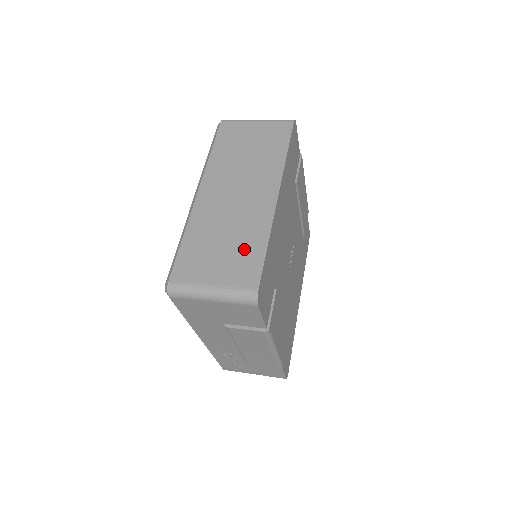
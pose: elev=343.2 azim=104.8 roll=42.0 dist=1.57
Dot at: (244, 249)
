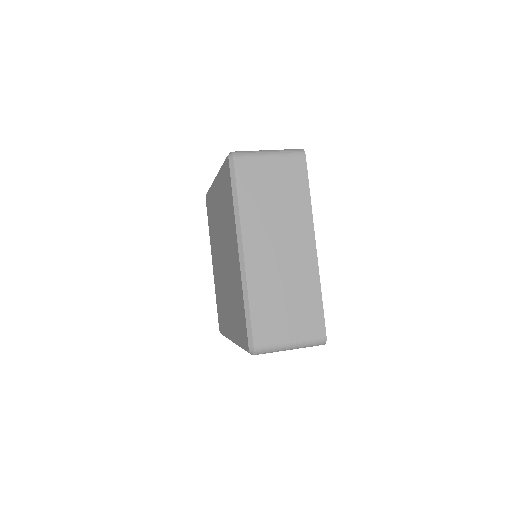
Dot at: (305, 303)
